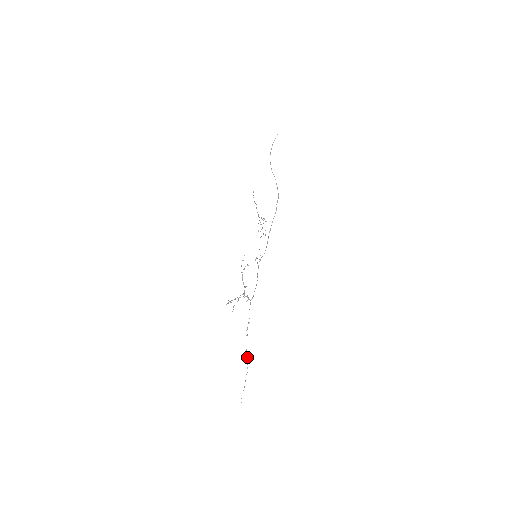
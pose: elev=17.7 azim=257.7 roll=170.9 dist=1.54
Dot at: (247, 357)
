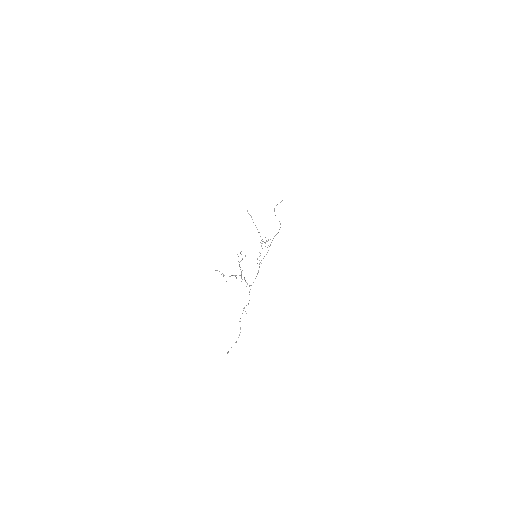
Dot at: occluded
